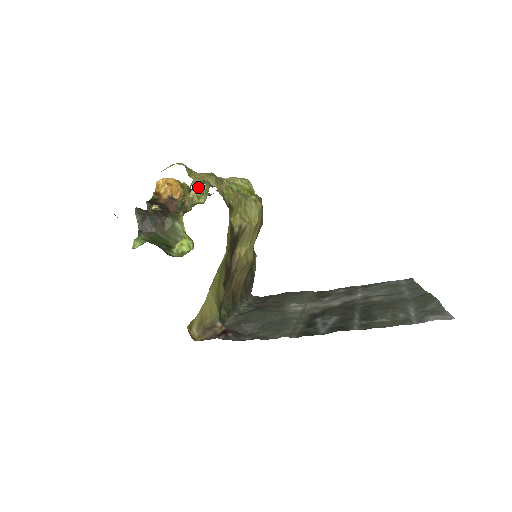
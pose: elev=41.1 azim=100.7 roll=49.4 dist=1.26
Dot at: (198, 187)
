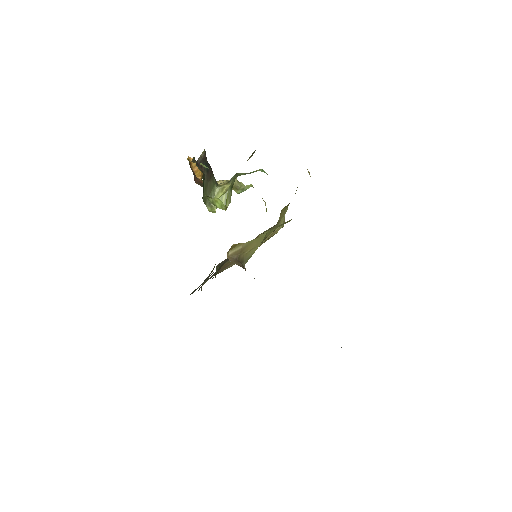
Dot at: (234, 182)
